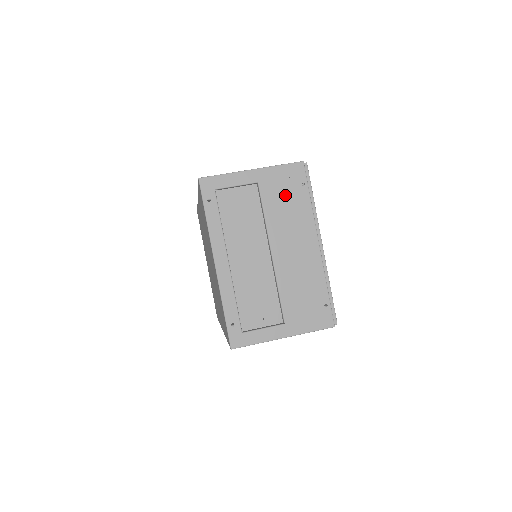
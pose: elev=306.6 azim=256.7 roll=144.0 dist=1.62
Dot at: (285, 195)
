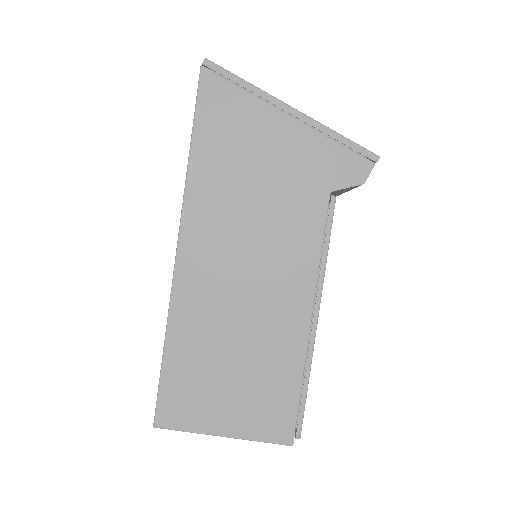
Dot at: occluded
